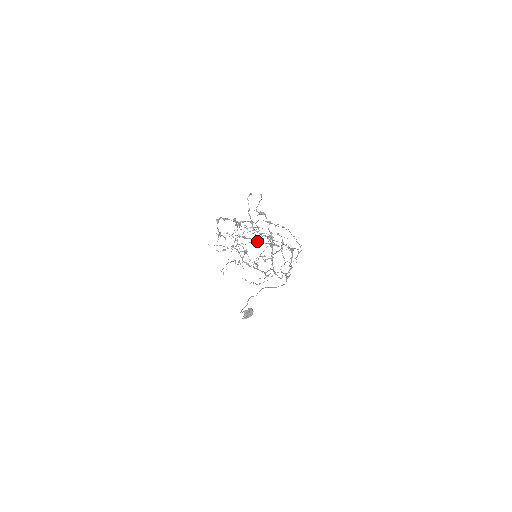
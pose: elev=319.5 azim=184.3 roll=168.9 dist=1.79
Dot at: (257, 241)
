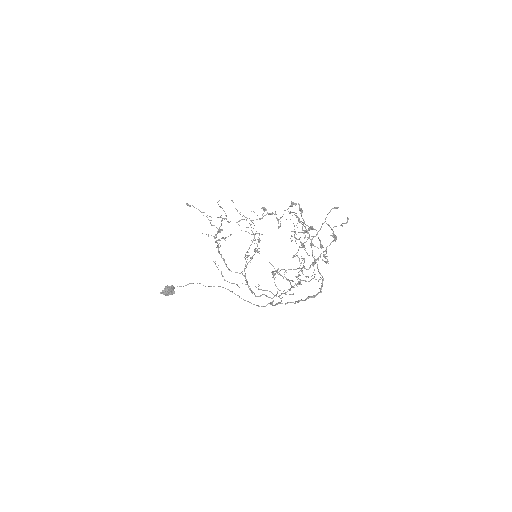
Dot at: occluded
